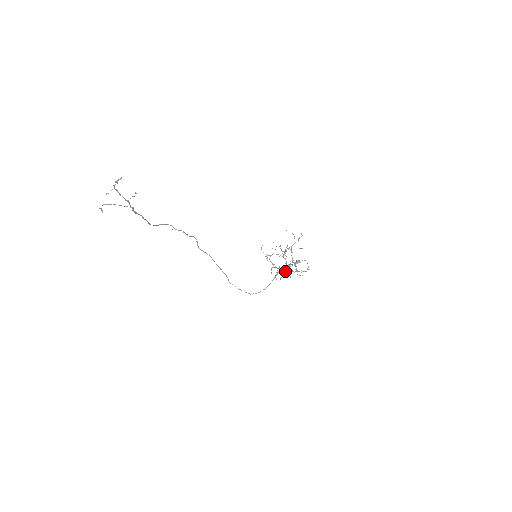
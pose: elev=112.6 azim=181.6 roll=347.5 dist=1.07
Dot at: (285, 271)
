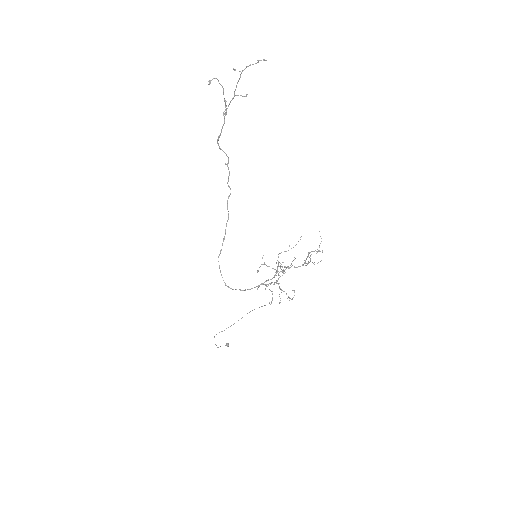
Dot at: occluded
